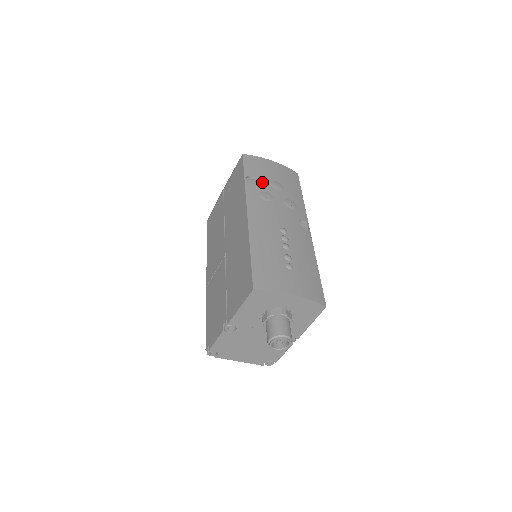
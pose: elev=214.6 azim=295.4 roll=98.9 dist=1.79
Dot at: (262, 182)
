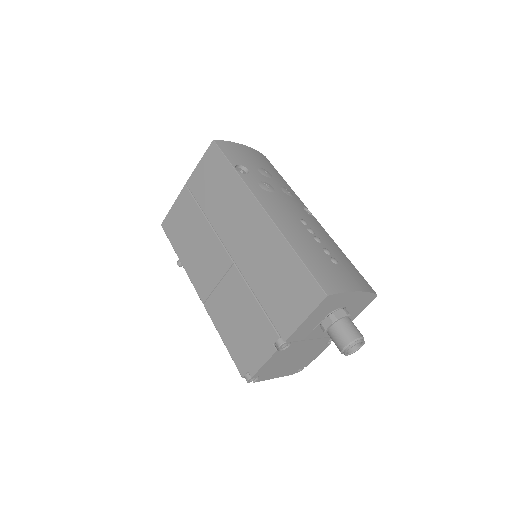
Dot at: (252, 170)
